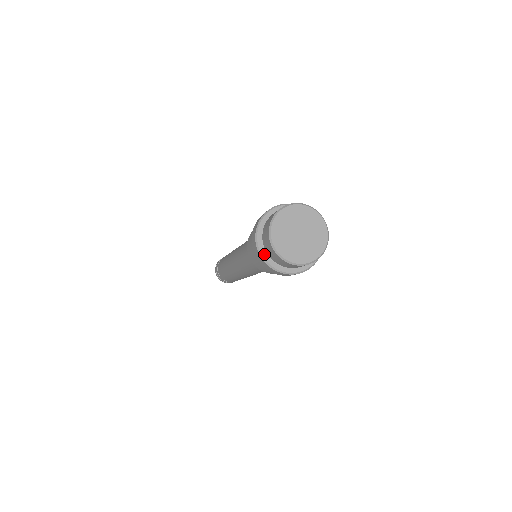
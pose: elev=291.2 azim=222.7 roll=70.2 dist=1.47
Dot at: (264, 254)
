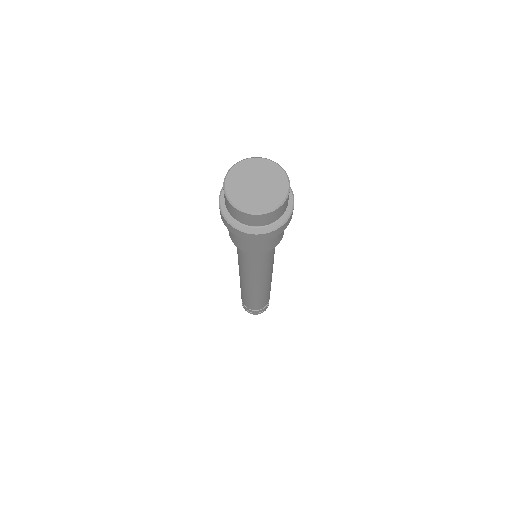
Dot at: (230, 219)
